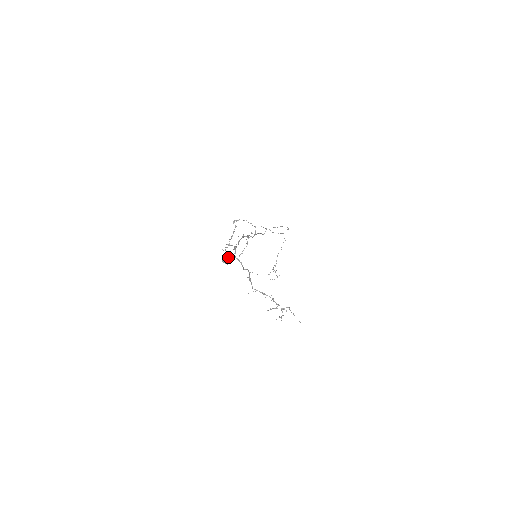
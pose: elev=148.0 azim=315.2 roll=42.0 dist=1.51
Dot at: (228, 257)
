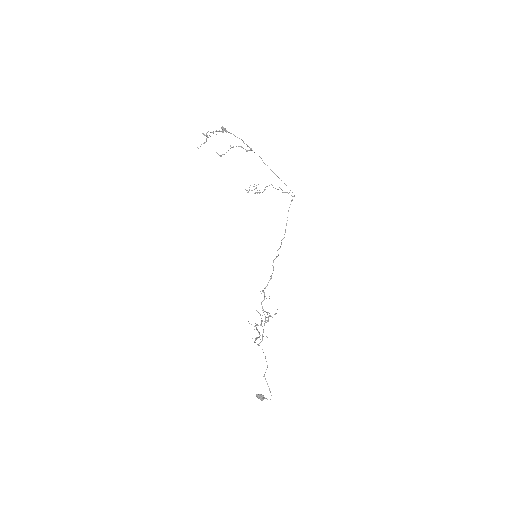
Dot at: occluded
